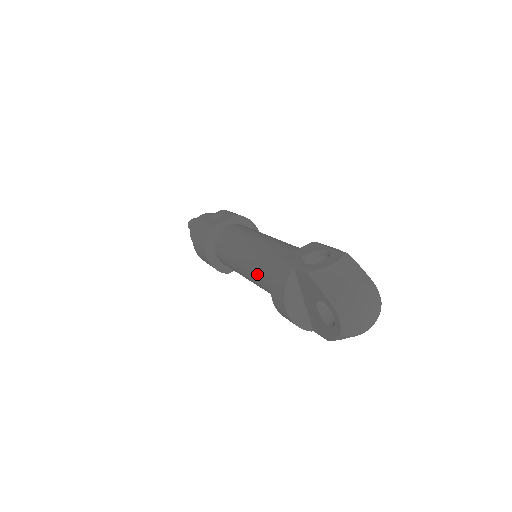
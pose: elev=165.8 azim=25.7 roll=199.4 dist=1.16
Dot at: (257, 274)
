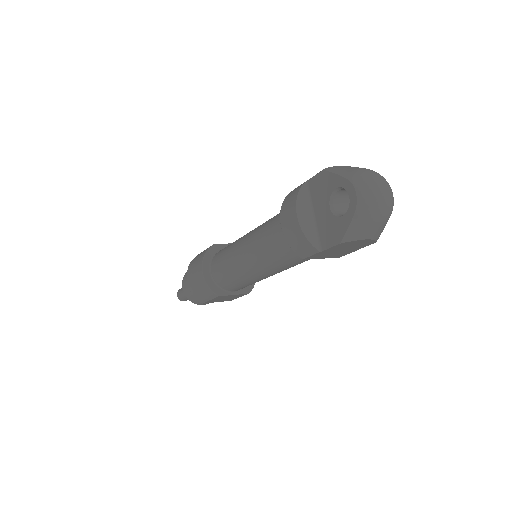
Dot at: (262, 234)
